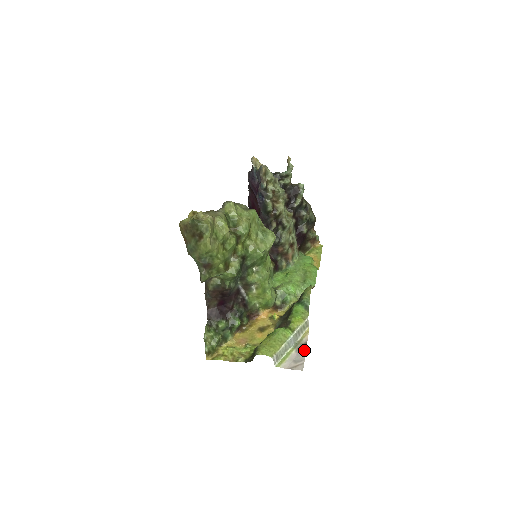
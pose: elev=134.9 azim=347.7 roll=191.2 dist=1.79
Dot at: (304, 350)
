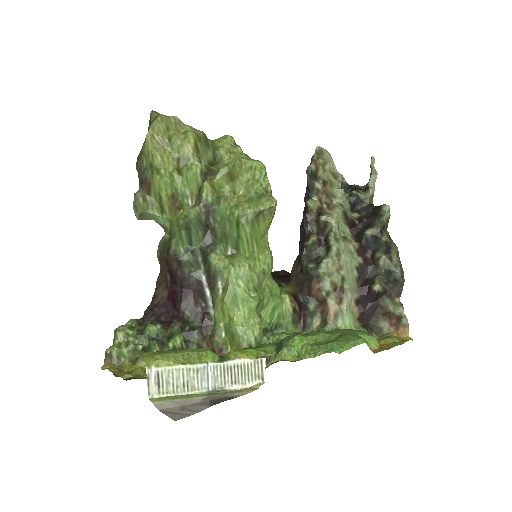
Dot at: (216, 402)
